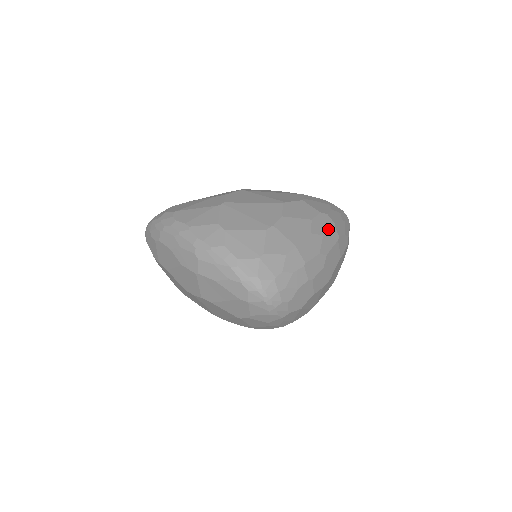
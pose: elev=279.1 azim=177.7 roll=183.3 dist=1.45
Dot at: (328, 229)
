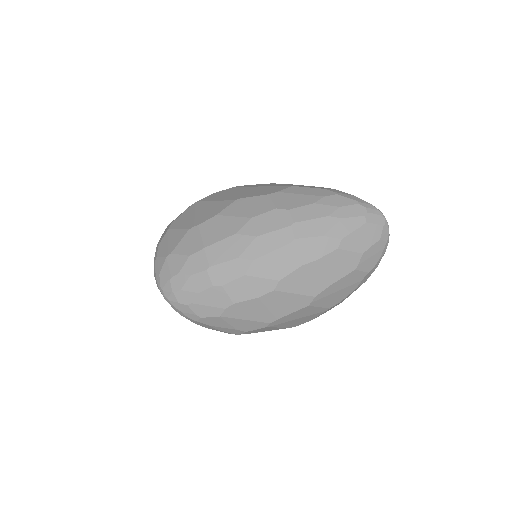
Dot at: (273, 229)
